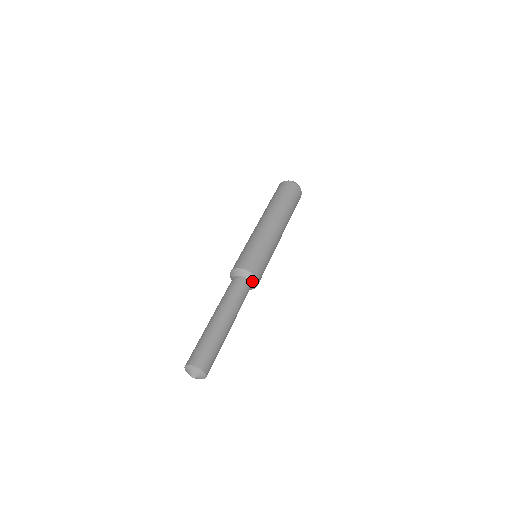
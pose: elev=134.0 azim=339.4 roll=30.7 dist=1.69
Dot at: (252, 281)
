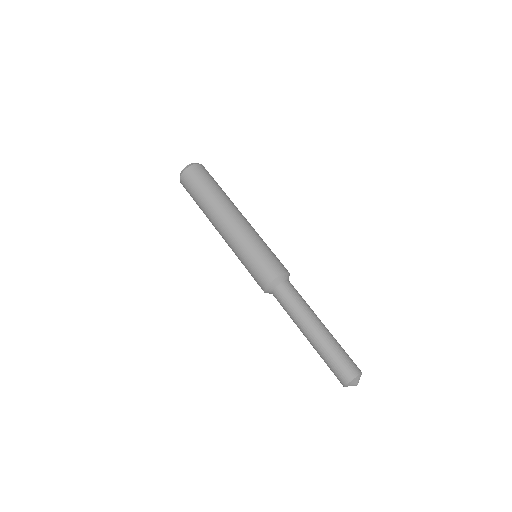
Dot at: occluded
